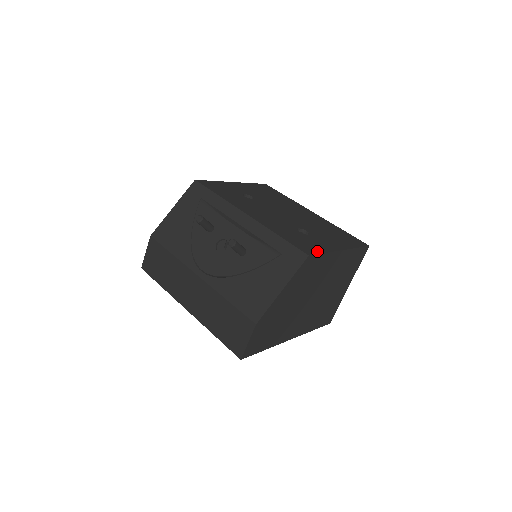
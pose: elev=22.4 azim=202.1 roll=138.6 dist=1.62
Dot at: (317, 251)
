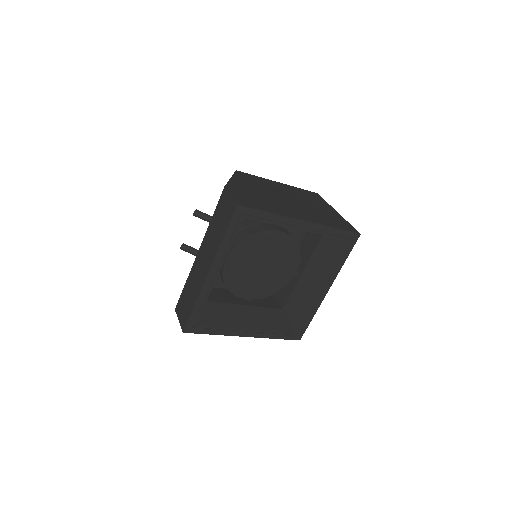
Dot at: occluded
